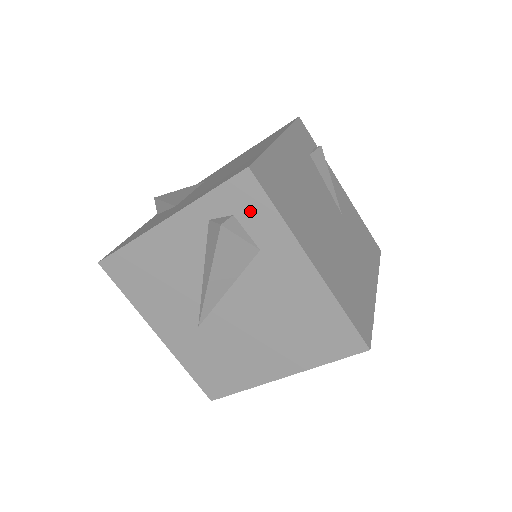
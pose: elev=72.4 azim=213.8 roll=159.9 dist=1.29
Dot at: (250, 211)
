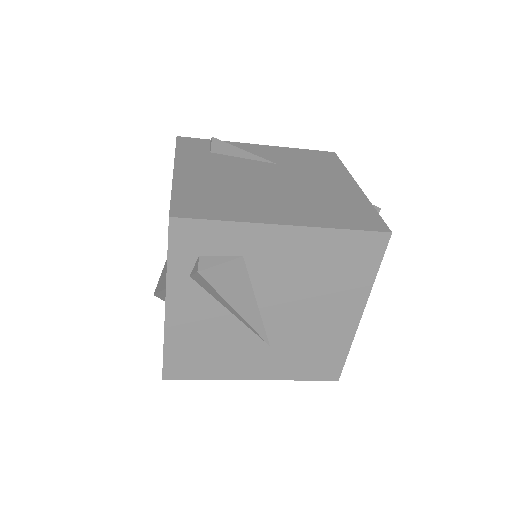
Dot at: (205, 241)
